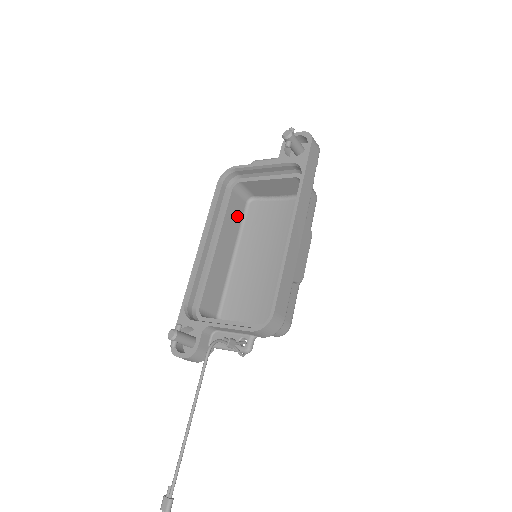
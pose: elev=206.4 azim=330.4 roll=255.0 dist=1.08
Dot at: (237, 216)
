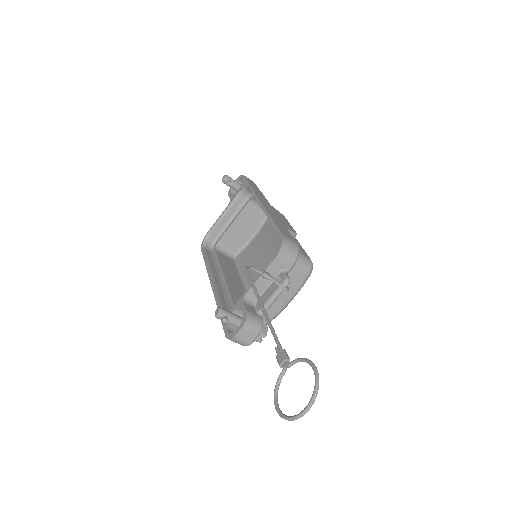
Dot at: (231, 265)
